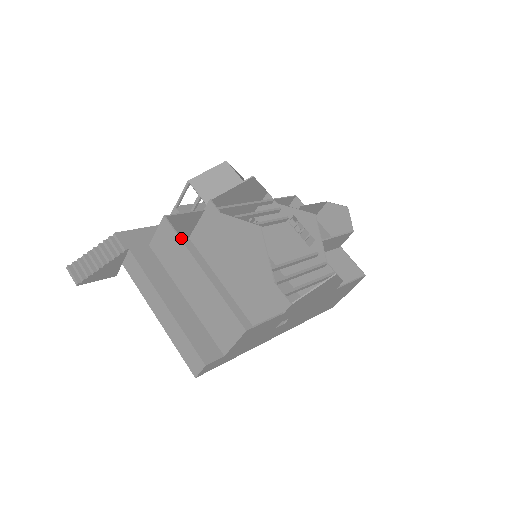
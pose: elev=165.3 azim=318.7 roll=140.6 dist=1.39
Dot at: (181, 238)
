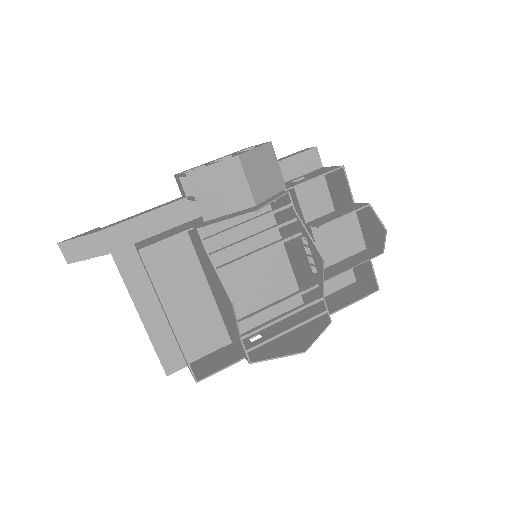
Dot at: occluded
